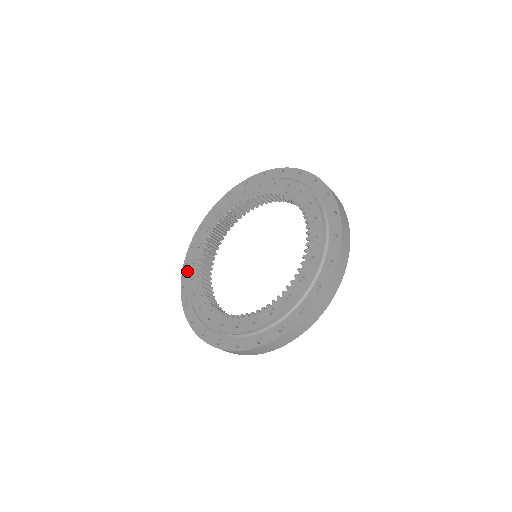
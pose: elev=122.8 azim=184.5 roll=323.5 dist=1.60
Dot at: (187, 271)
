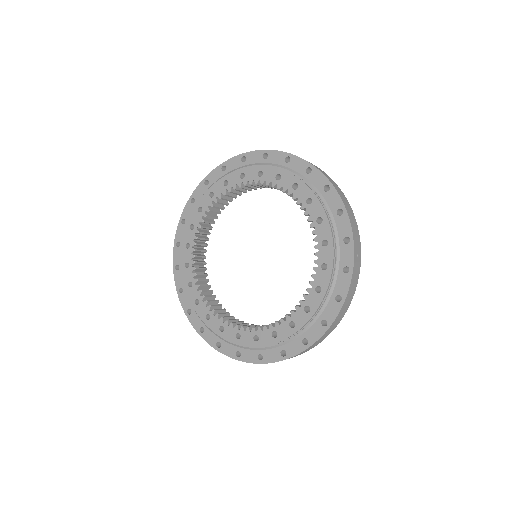
Dot at: (225, 346)
